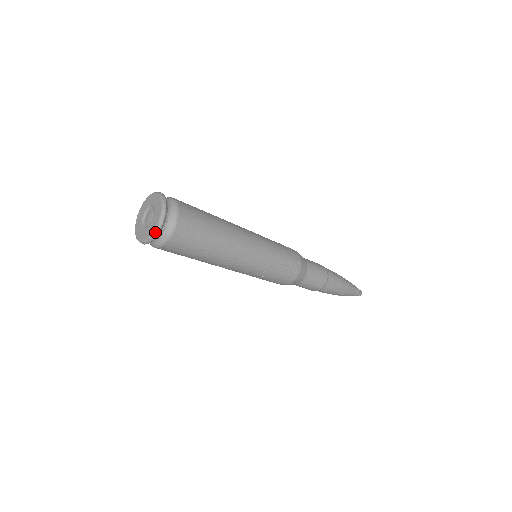
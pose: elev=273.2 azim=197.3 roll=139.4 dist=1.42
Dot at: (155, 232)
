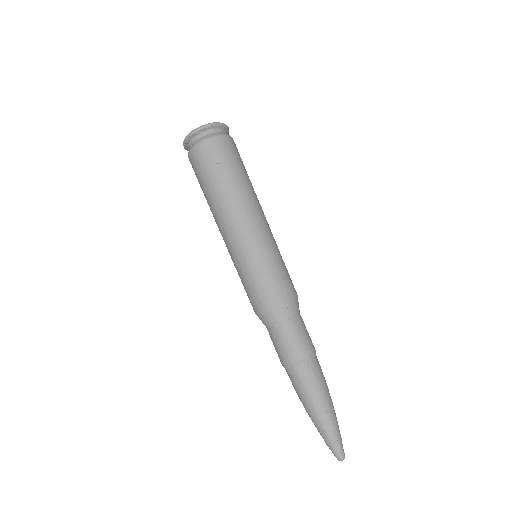
Dot at: (194, 130)
